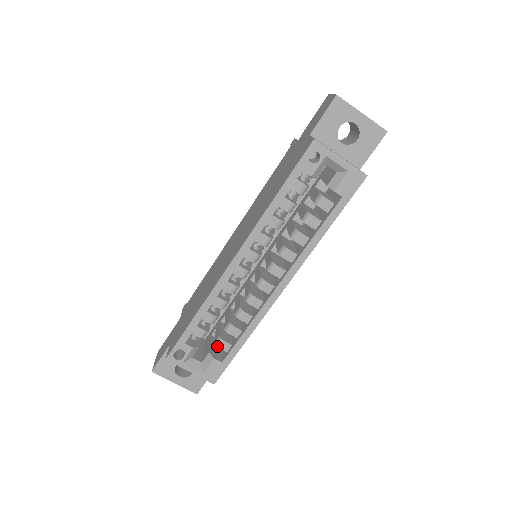
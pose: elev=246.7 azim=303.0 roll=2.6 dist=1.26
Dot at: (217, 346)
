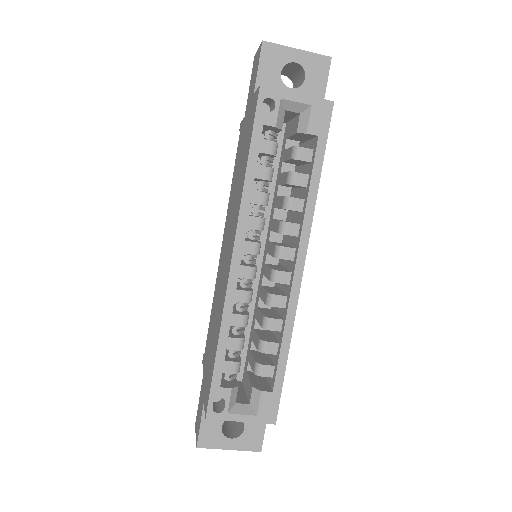
Dot at: (258, 375)
